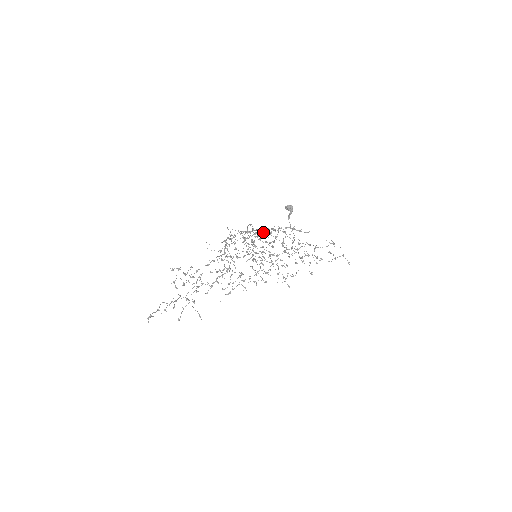
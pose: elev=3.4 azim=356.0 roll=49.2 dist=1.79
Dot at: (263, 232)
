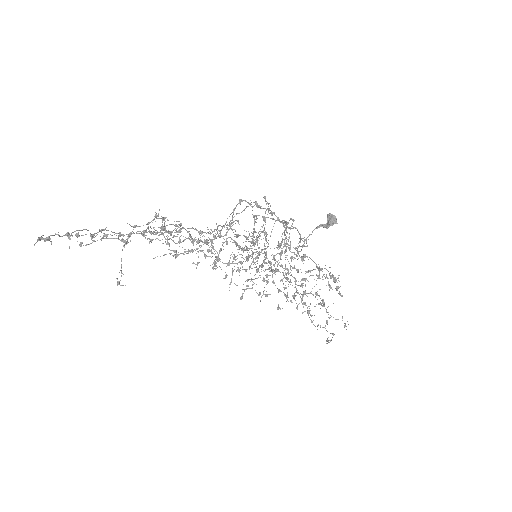
Dot at: occluded
